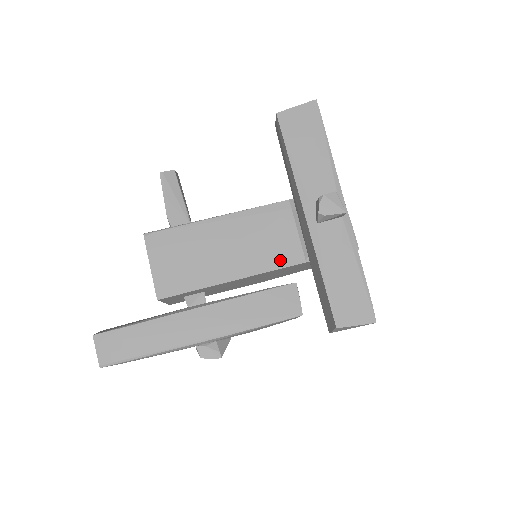
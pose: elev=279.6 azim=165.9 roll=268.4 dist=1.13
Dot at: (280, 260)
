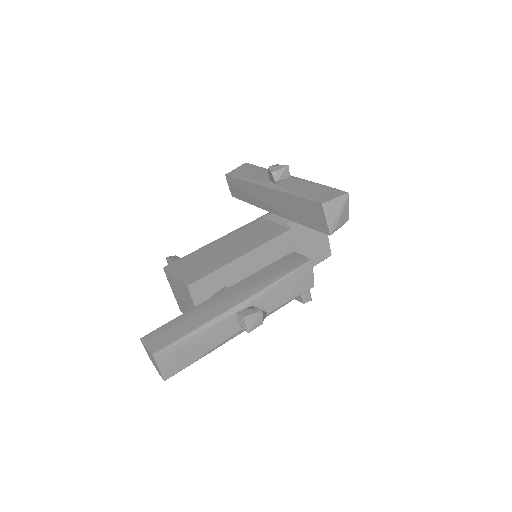
Dot at: (271, 235)
